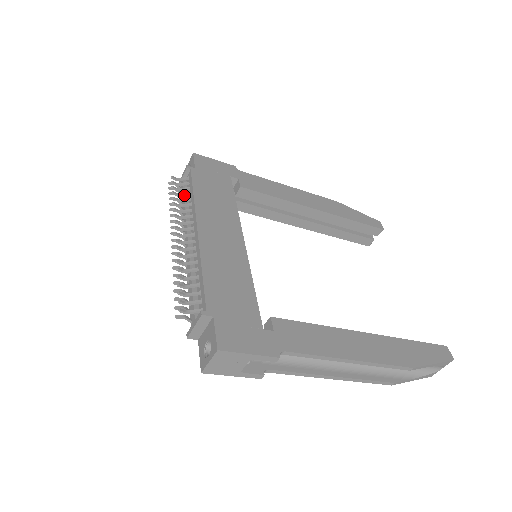
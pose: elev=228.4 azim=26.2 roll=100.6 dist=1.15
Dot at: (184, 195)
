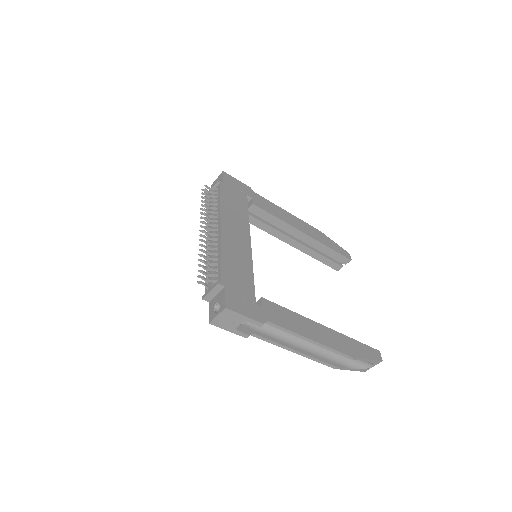
Dot at: (213, 201)
